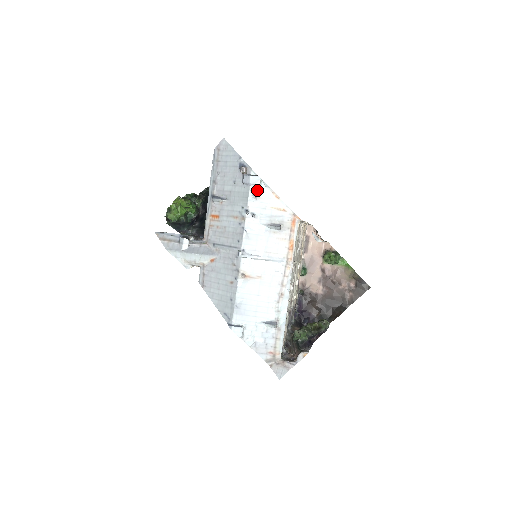
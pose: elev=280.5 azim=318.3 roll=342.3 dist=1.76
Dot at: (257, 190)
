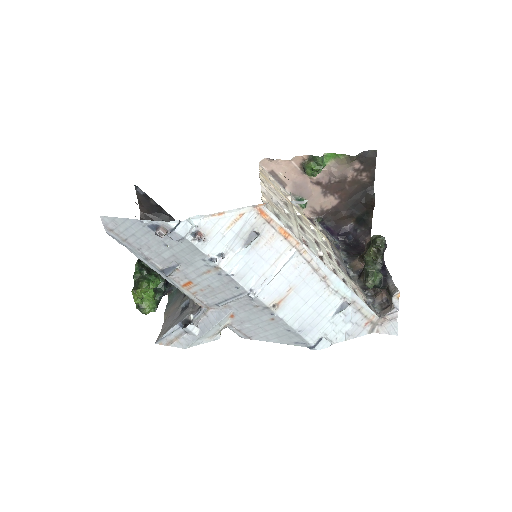
Dot at: (197, 235)
